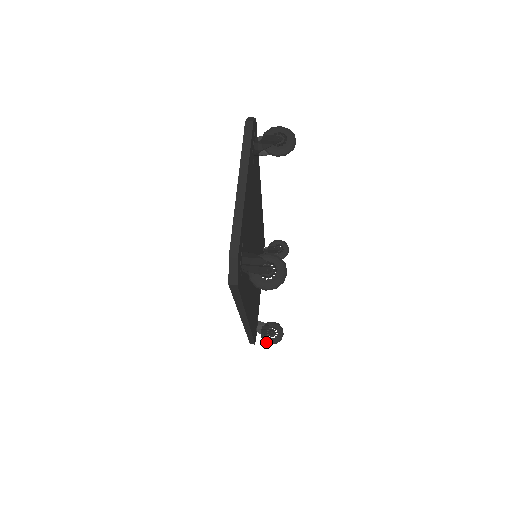
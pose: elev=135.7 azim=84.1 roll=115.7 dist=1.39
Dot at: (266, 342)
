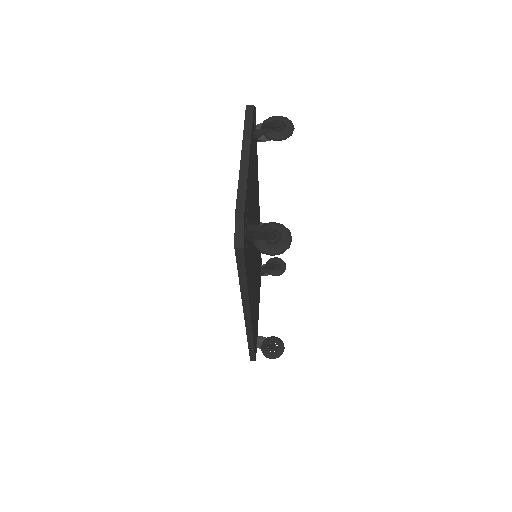
Dot at: (267, 357)
